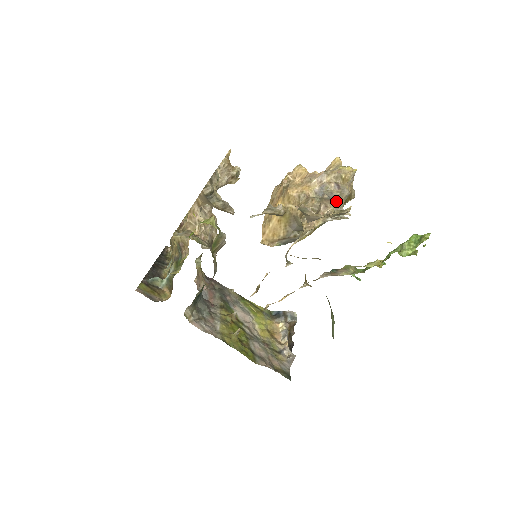
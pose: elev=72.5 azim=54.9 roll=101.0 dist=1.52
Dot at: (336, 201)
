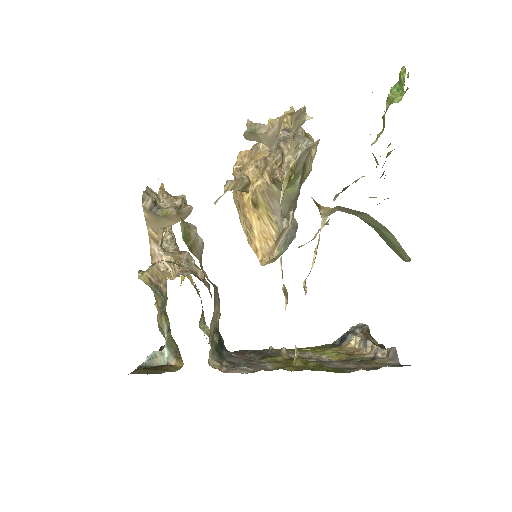
Dot at: occluded
